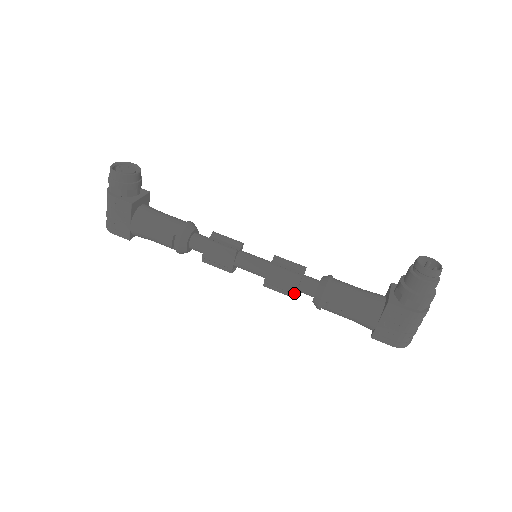
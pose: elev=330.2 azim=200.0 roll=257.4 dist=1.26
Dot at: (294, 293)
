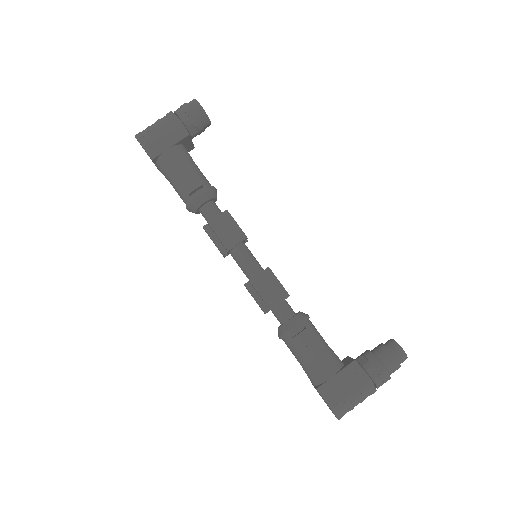
Dot at: (271, 307)
